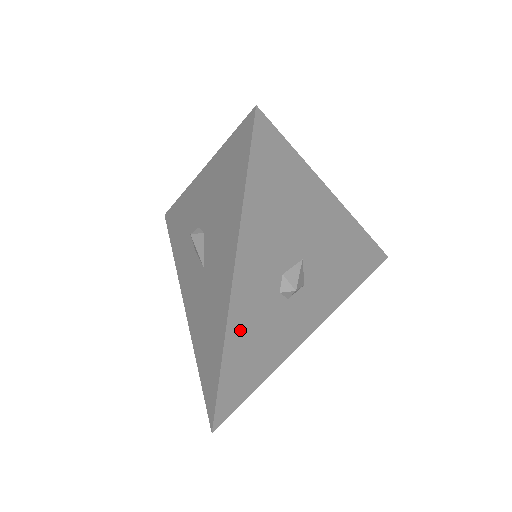
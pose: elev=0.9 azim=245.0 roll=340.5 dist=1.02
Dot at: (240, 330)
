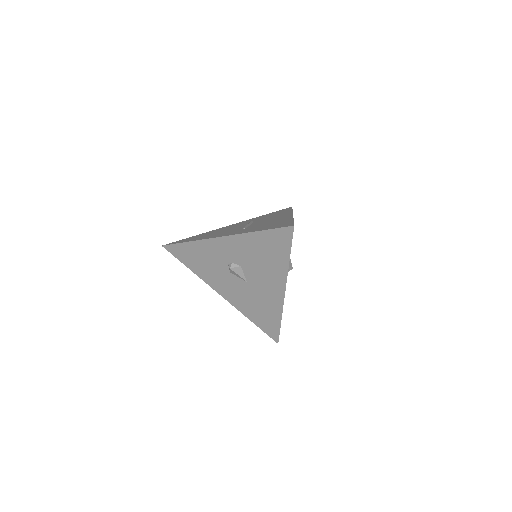
Dot at: occluded
